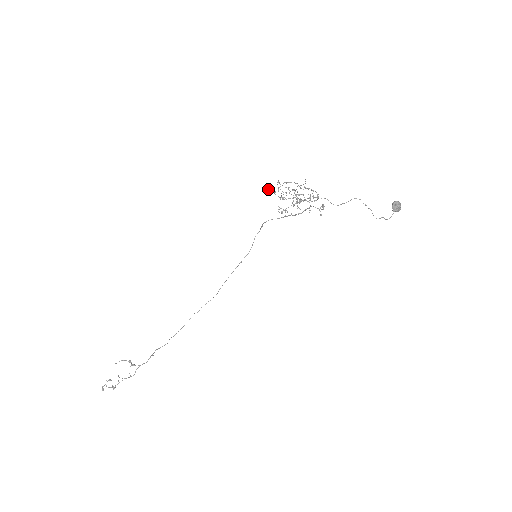
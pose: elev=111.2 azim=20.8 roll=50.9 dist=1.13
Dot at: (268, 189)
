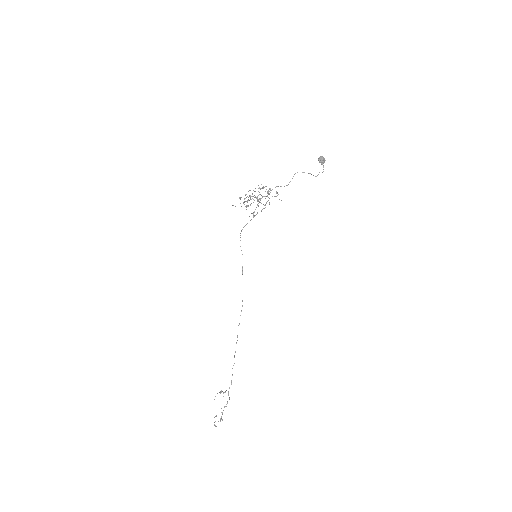
Dot at: occluded
